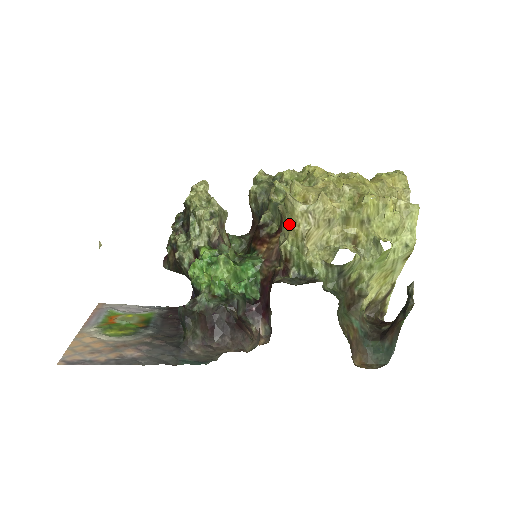
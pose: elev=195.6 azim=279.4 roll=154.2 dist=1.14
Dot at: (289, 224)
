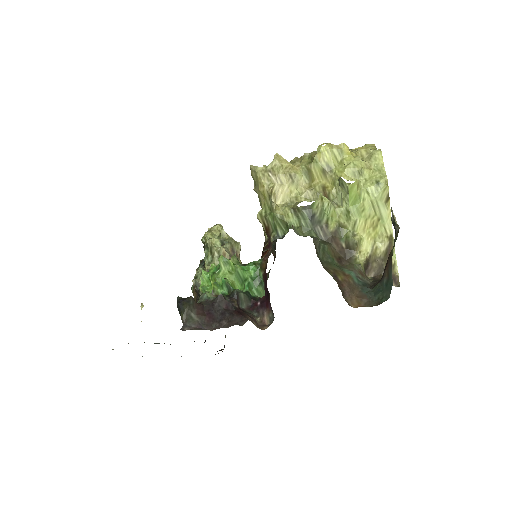
Dot at: (258, 191)
